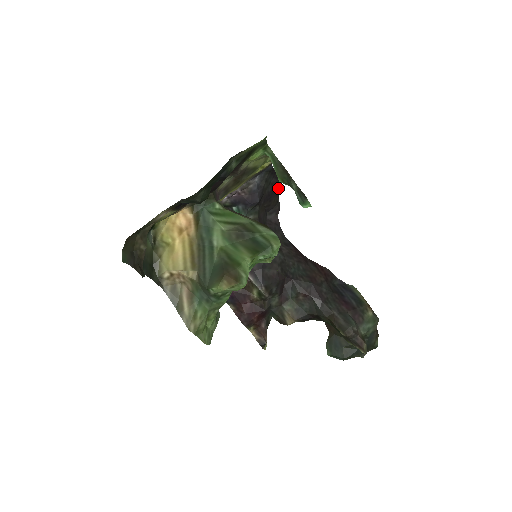
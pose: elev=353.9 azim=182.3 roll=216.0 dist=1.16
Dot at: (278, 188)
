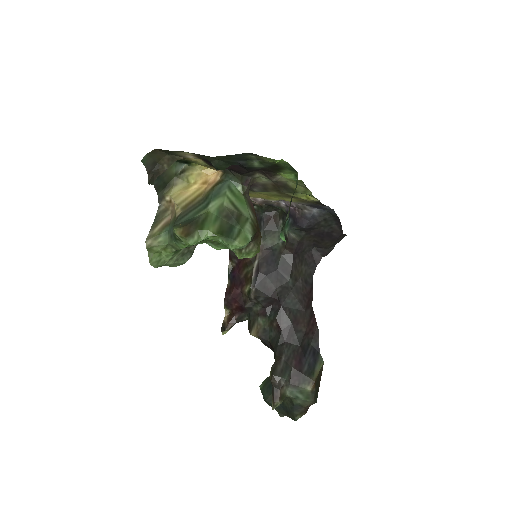
Dot at: (337, 237)
